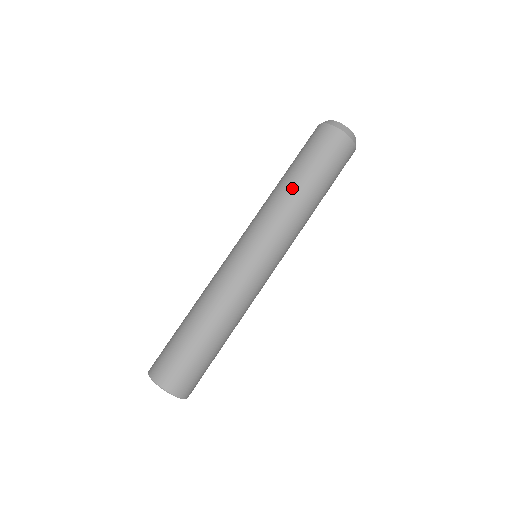
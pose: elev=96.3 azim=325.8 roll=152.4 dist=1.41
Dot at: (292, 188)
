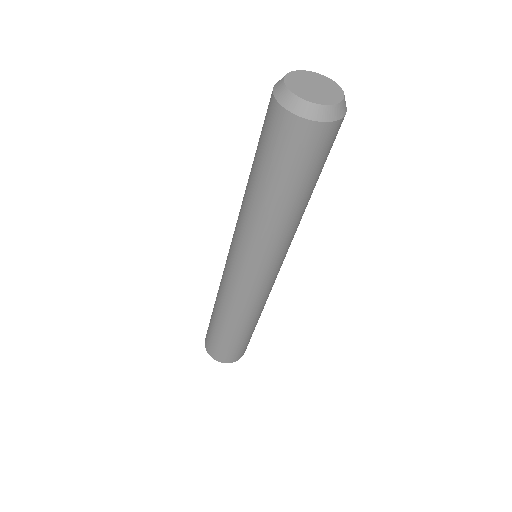
Dot at: (281, 215)
